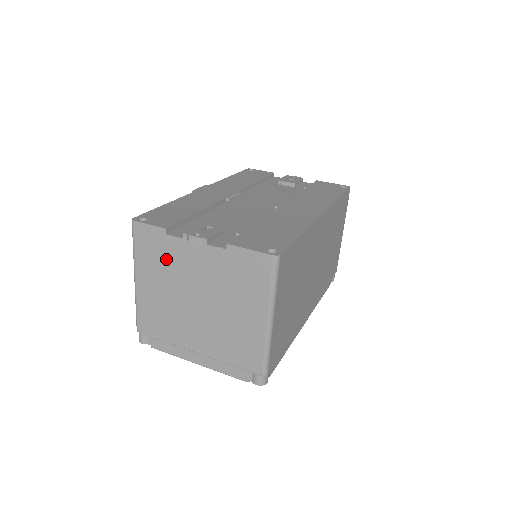
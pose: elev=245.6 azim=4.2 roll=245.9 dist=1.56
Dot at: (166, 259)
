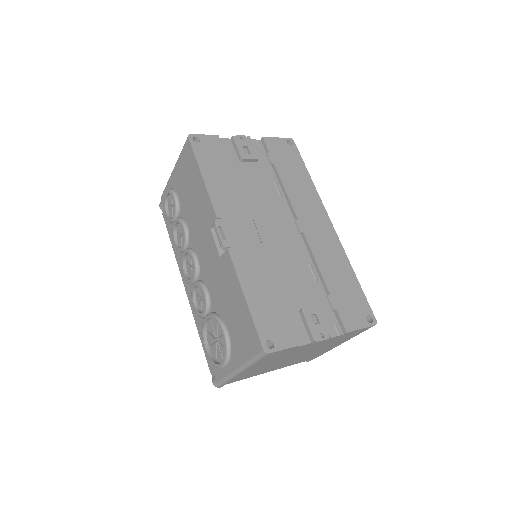
Dot at: (285, 355)
